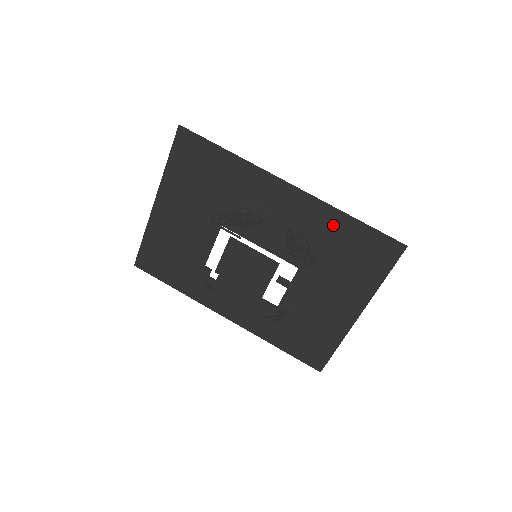
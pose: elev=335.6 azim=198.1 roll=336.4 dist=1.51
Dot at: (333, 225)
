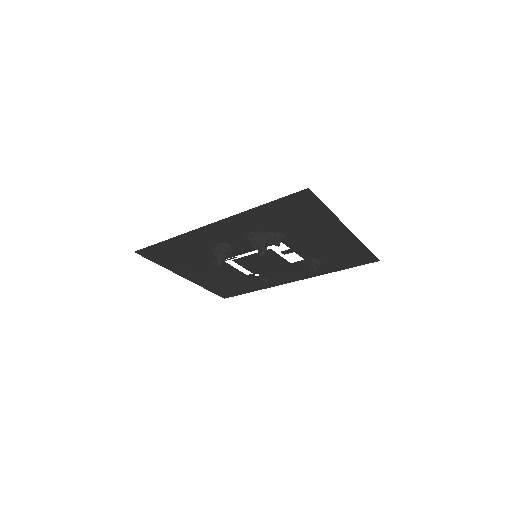
Dot at: (259, 217)
